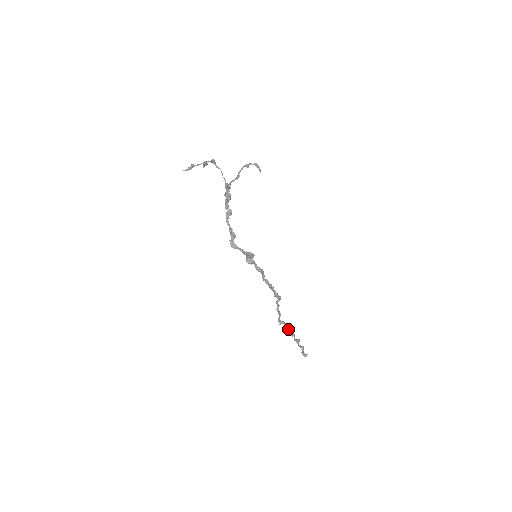
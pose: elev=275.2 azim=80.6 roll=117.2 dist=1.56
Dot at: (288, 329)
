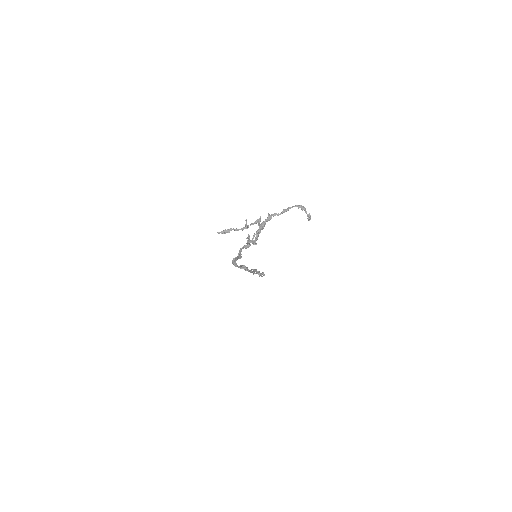
Dot at: (255, 273)
